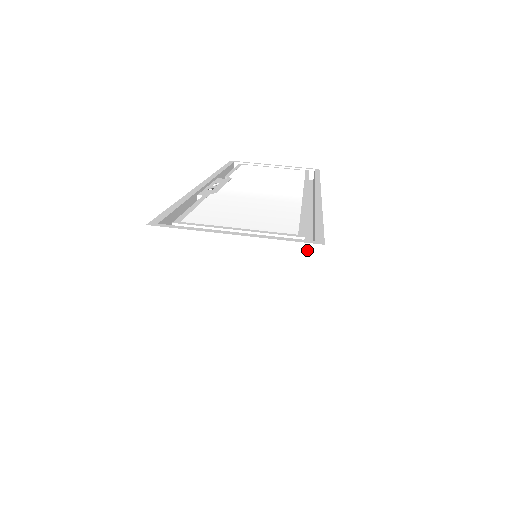
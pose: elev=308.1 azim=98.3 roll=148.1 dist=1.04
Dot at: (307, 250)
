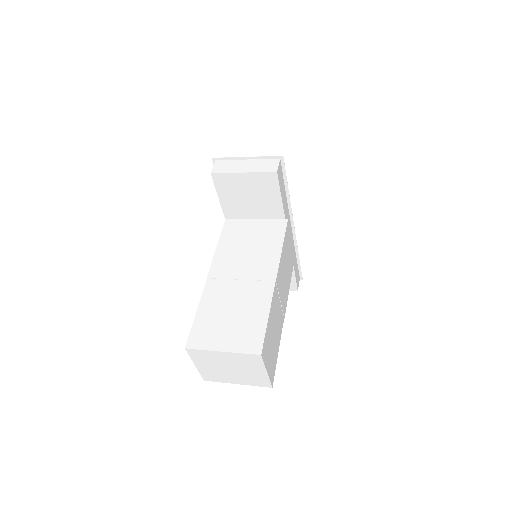
Dot at: (276, 161)
